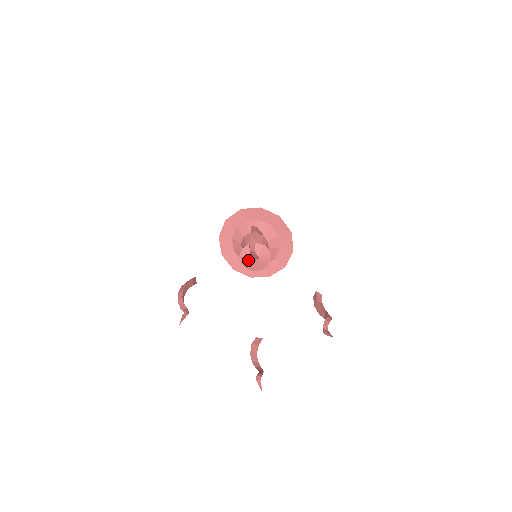
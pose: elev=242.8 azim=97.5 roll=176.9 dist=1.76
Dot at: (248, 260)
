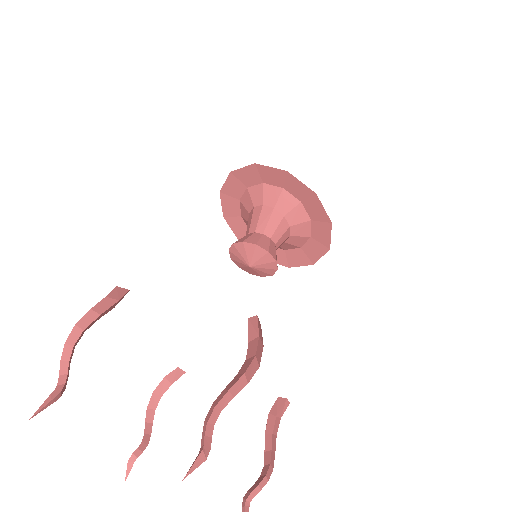
Dot at: (240, 258)
